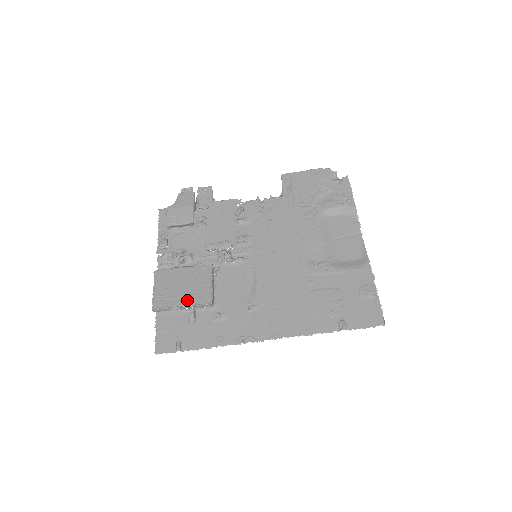
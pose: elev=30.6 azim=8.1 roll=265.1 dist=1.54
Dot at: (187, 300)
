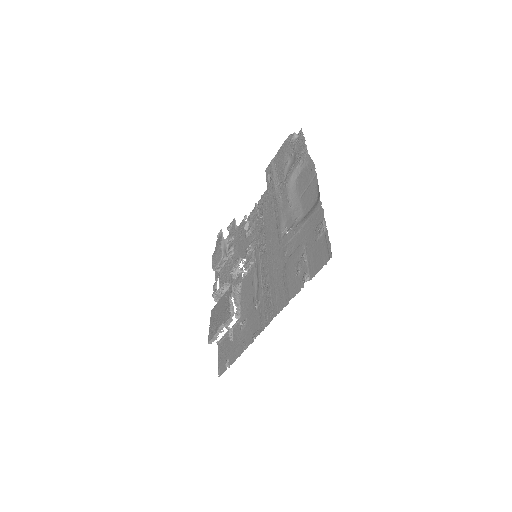
Dot at: (221, 323)
